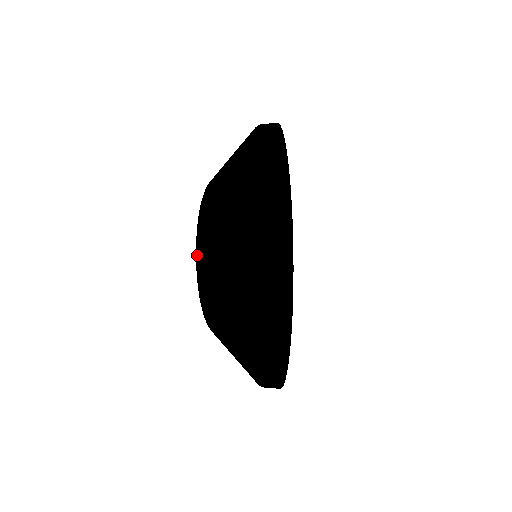
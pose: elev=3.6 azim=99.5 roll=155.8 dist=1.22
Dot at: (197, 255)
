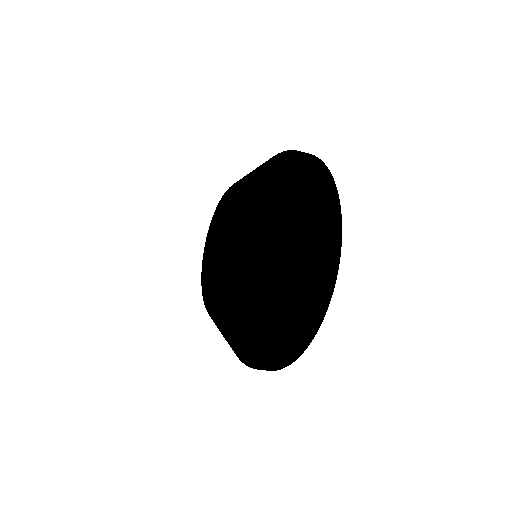
Dot at: (253, 260)
